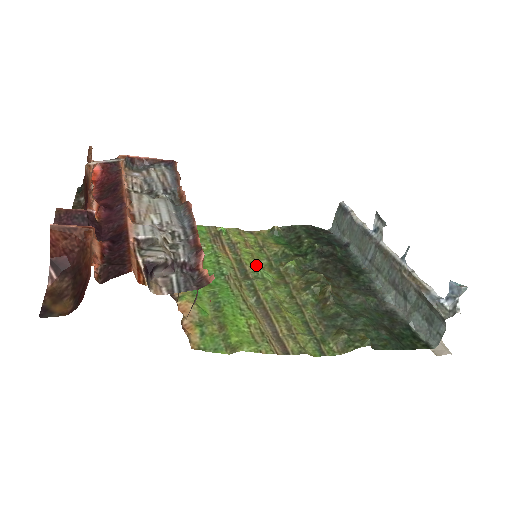
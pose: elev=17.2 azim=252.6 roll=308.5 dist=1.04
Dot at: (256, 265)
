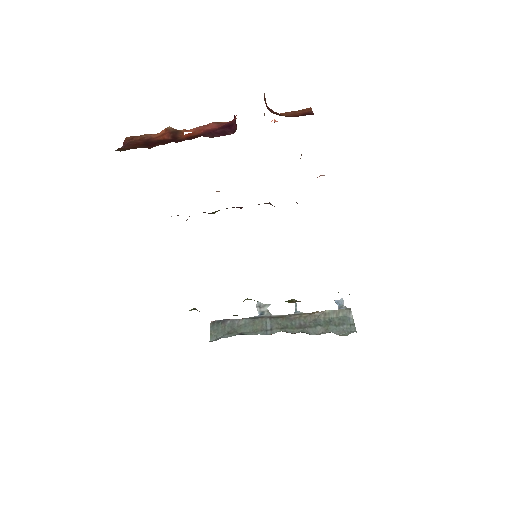
Dot at: occluded
